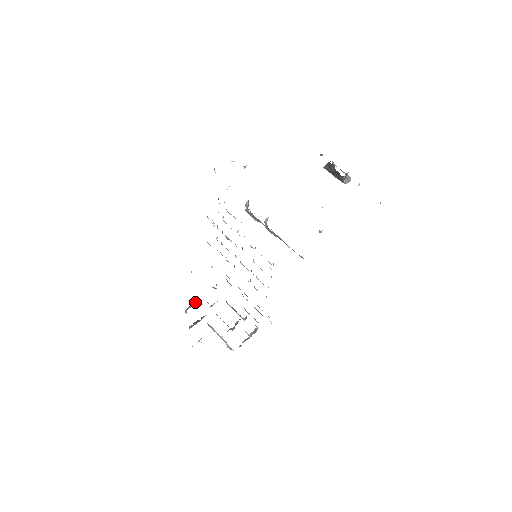
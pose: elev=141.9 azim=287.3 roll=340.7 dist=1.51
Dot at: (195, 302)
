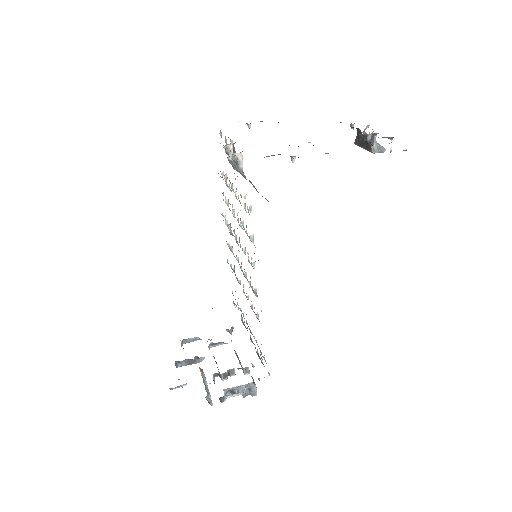
Dot at: (197, 338)
